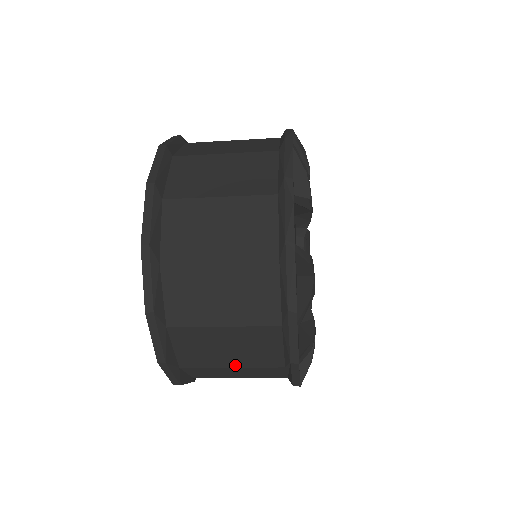
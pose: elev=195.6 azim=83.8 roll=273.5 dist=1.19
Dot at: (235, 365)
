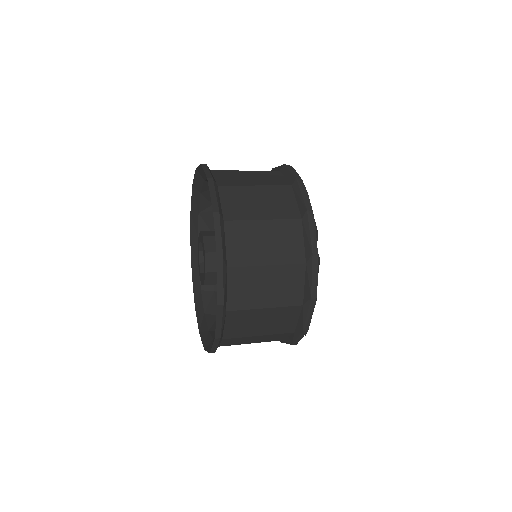
Dot at: occluded
